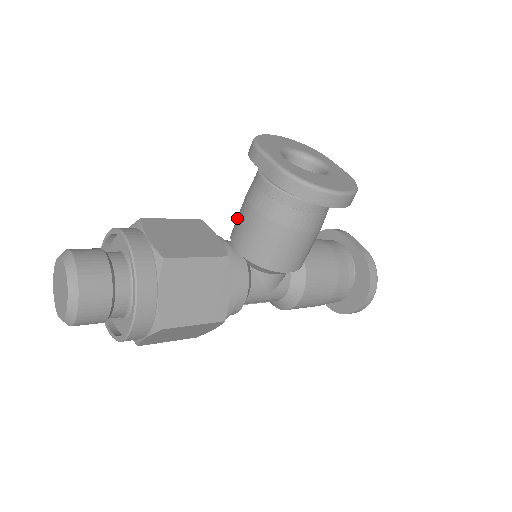
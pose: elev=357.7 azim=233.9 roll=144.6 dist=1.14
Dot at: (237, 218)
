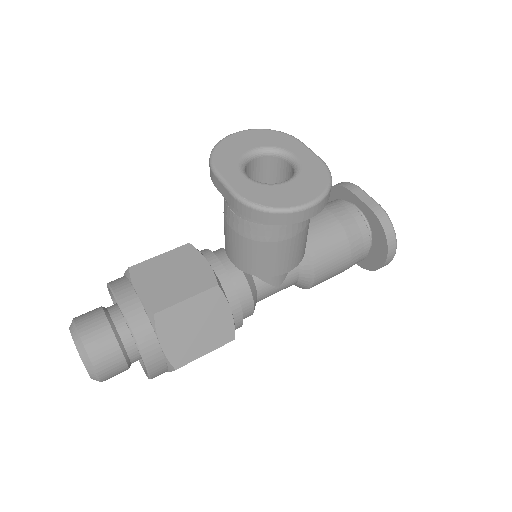
Dot at: (224, 230)
